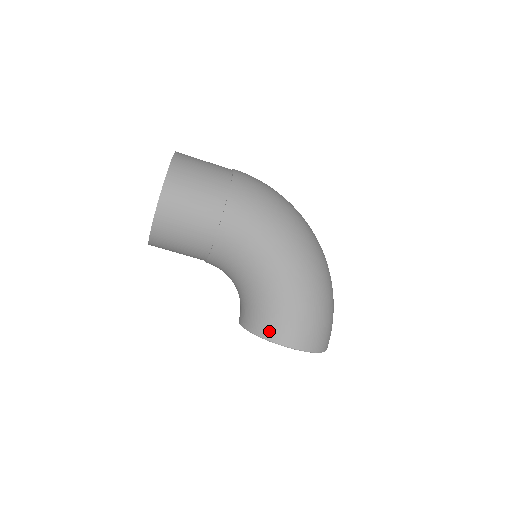
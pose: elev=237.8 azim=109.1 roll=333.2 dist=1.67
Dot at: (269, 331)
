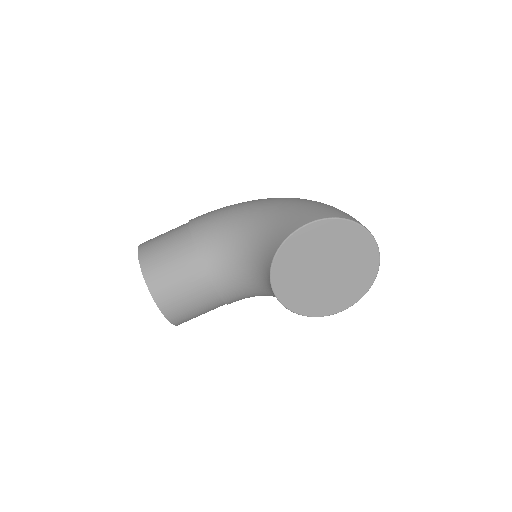
Dot at: (279, 239)
